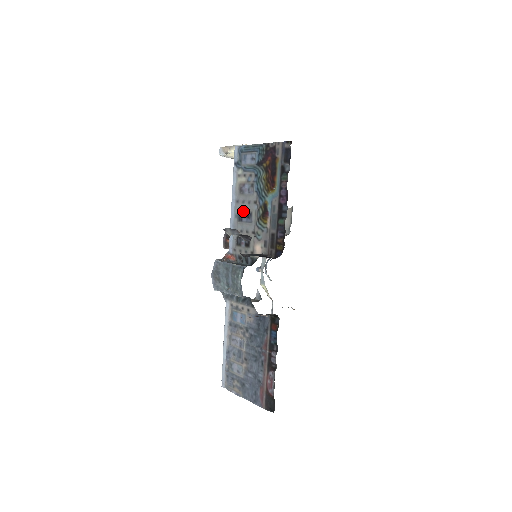
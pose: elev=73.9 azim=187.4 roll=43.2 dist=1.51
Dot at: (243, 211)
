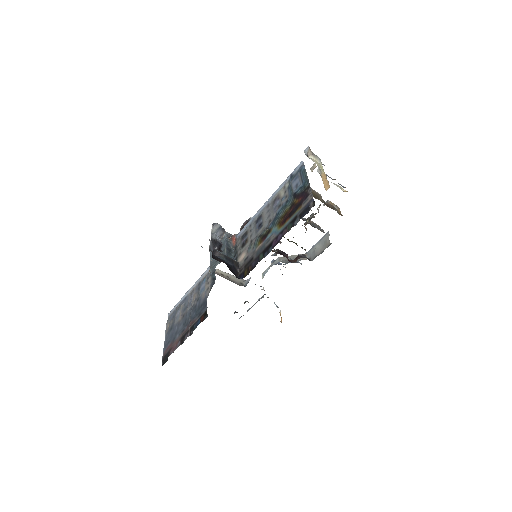
Dot at: (262, 218)
